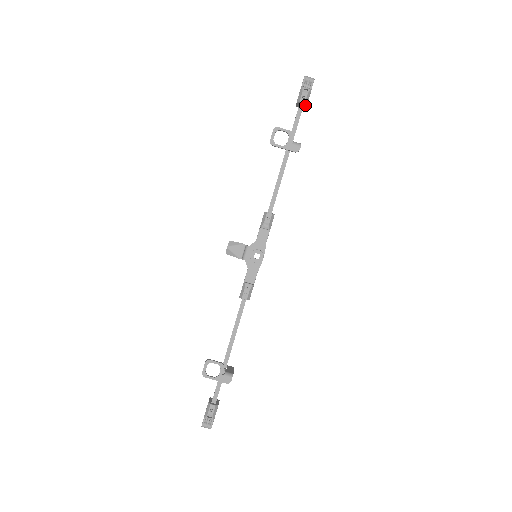
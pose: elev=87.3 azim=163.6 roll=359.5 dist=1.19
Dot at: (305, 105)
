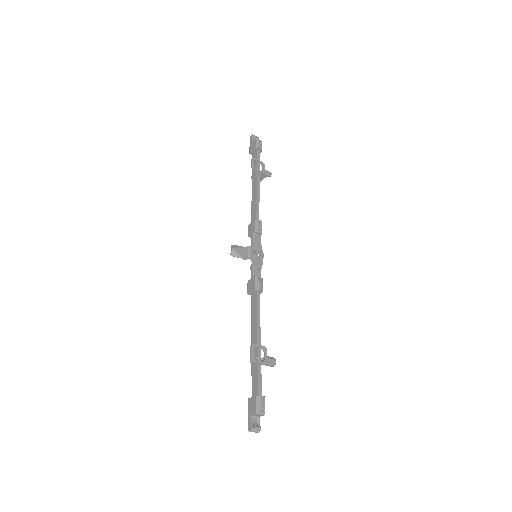
Dot at: (261, 151)
